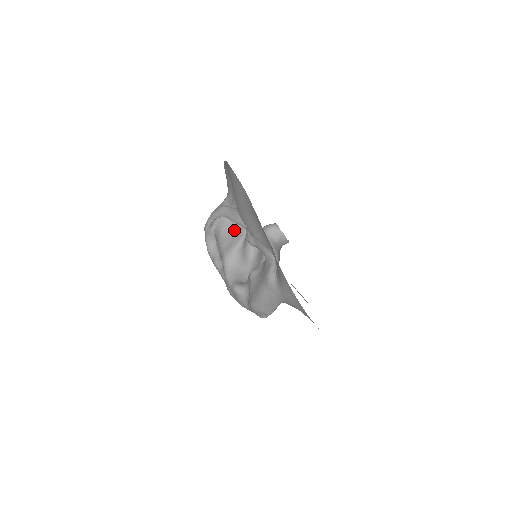
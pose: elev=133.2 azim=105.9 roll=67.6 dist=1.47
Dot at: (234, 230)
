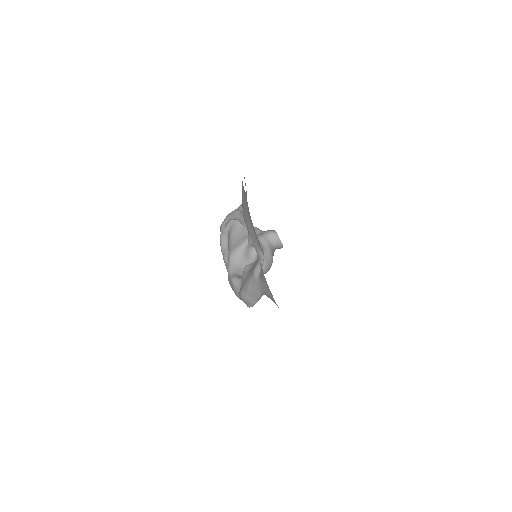
Dot at: (243, 232)
